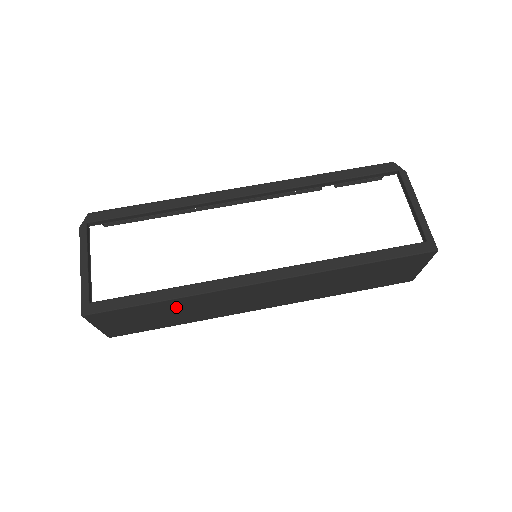
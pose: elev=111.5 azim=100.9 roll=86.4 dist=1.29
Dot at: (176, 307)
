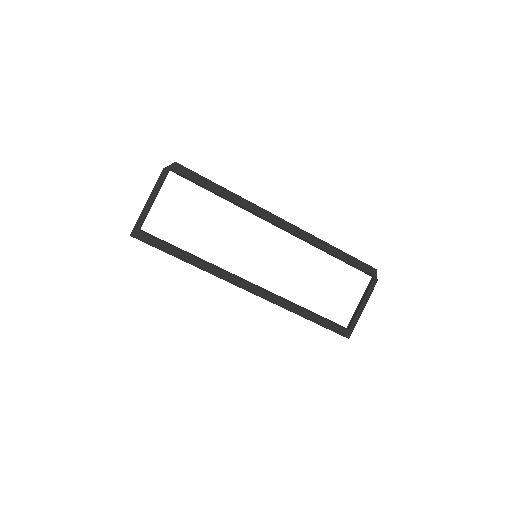
Dot at: occluded
